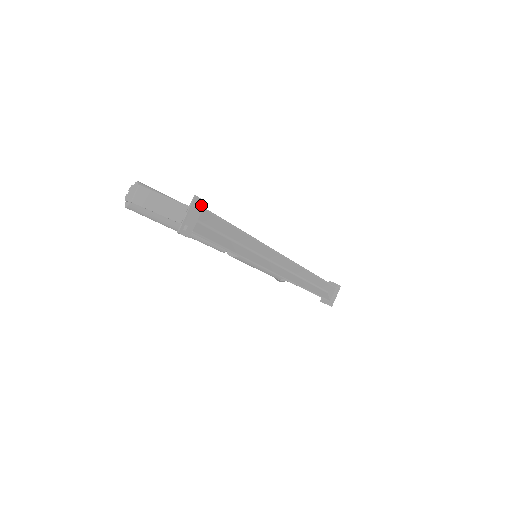
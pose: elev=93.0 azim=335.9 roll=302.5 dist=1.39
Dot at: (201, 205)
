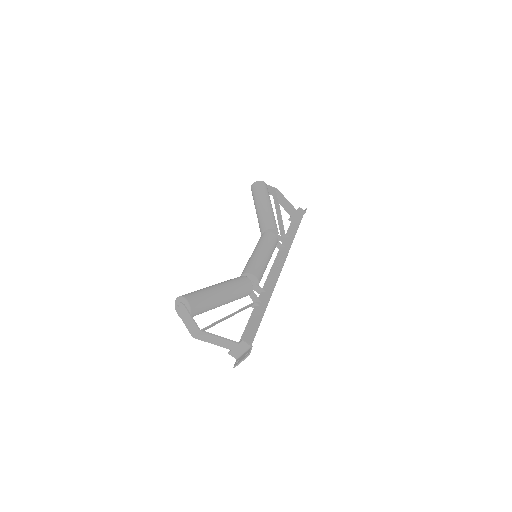
Dot at: (250, 350)
